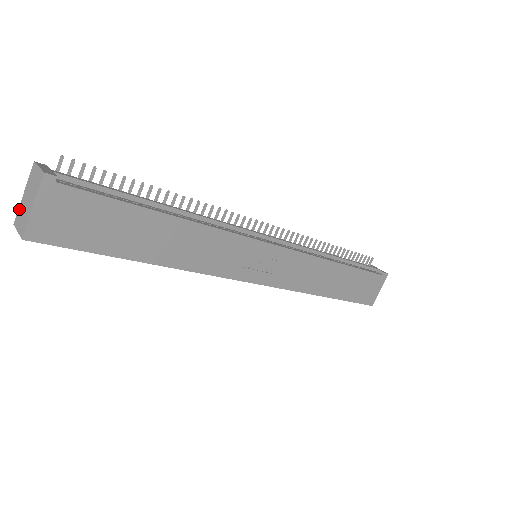
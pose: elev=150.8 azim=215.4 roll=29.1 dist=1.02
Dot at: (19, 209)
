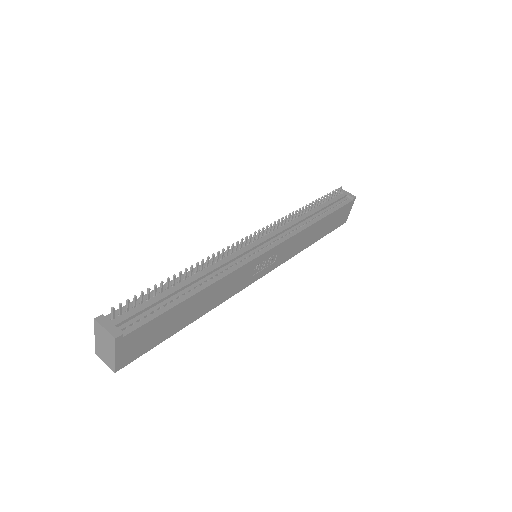
Dot at: (96, 347)
